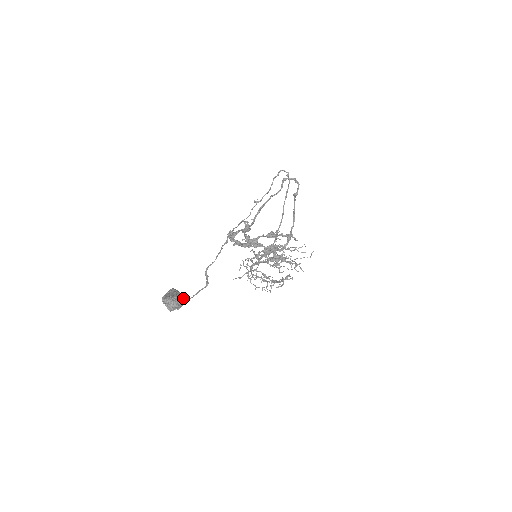
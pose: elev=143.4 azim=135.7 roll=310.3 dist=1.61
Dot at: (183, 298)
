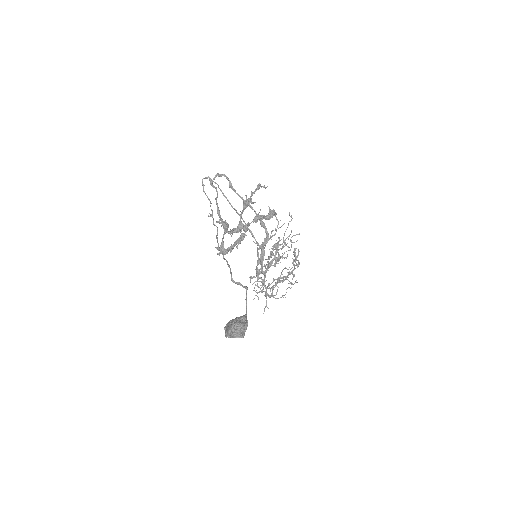
Dot at: (241, 317)
